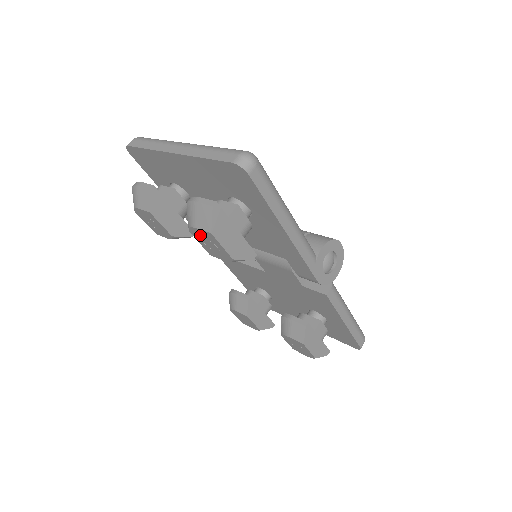
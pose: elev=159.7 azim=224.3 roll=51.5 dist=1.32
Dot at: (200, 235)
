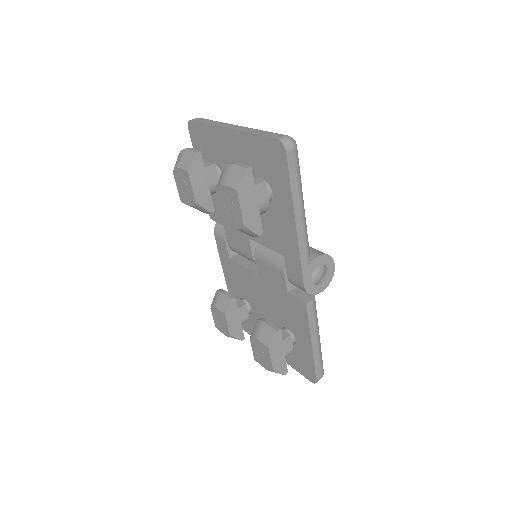
Dot at: (225, 195)
